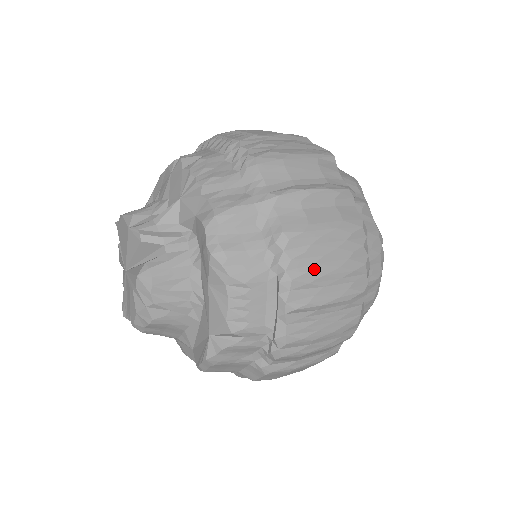
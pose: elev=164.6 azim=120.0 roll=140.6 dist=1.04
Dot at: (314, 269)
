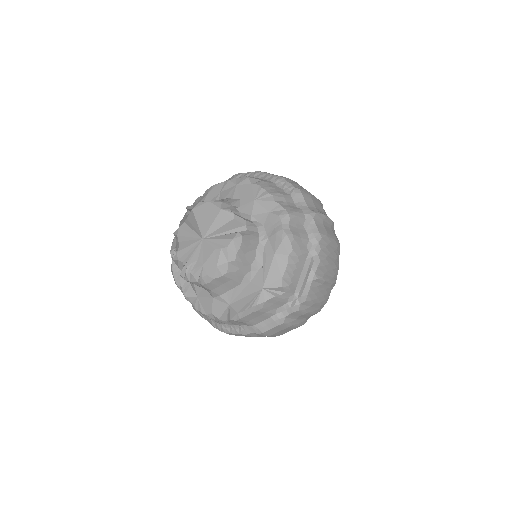
Dot at: (327, 258)
